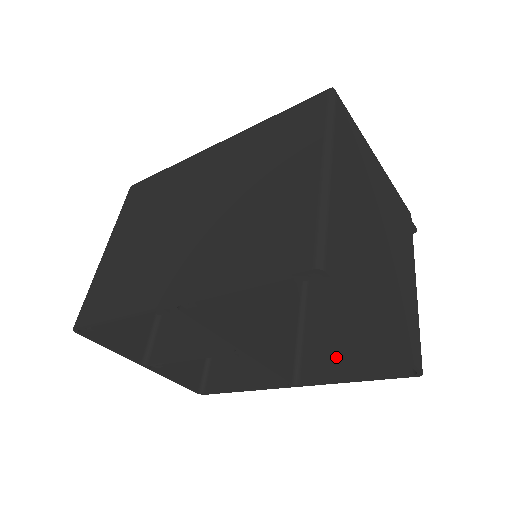
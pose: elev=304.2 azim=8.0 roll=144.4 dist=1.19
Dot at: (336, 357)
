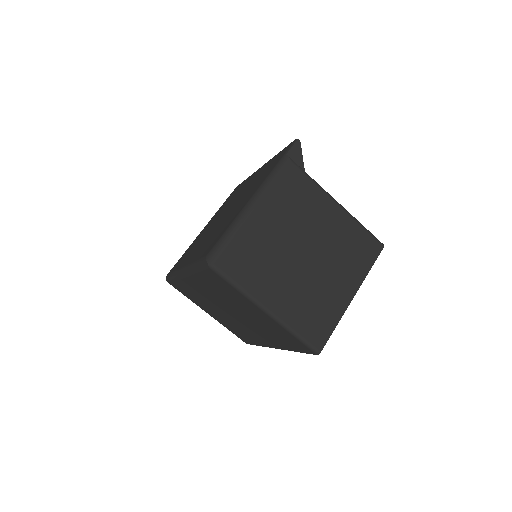
Dot at: occluded
